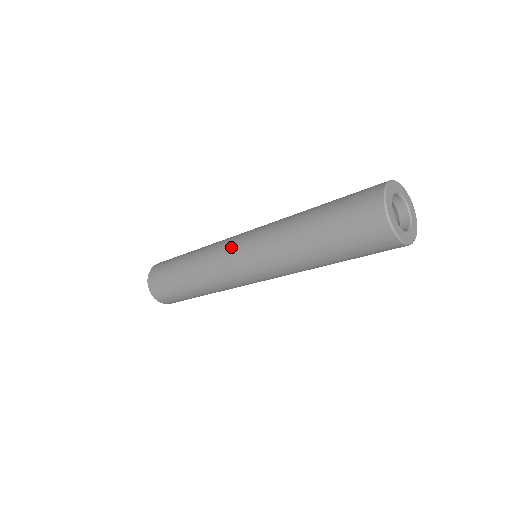
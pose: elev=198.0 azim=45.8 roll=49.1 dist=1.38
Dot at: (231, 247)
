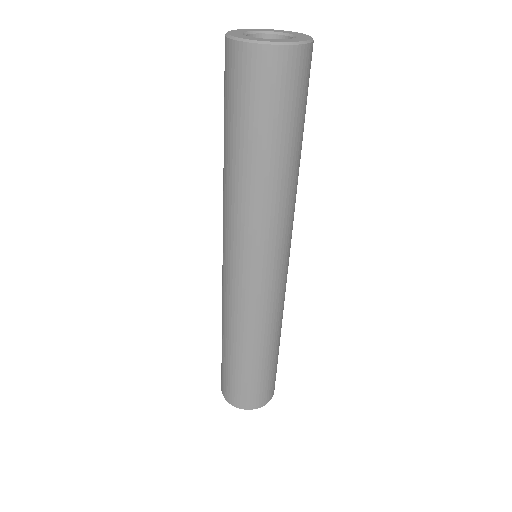
Dot at: occluded
